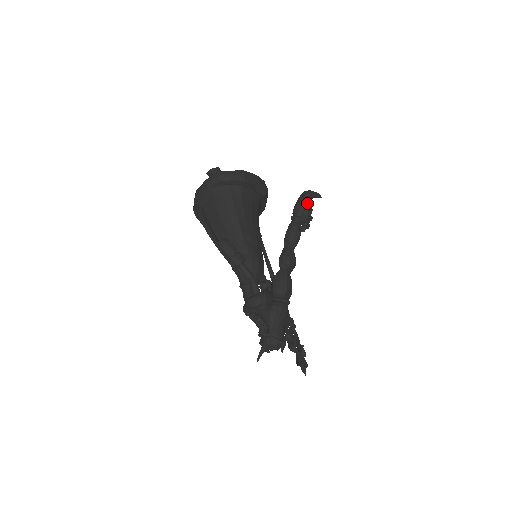
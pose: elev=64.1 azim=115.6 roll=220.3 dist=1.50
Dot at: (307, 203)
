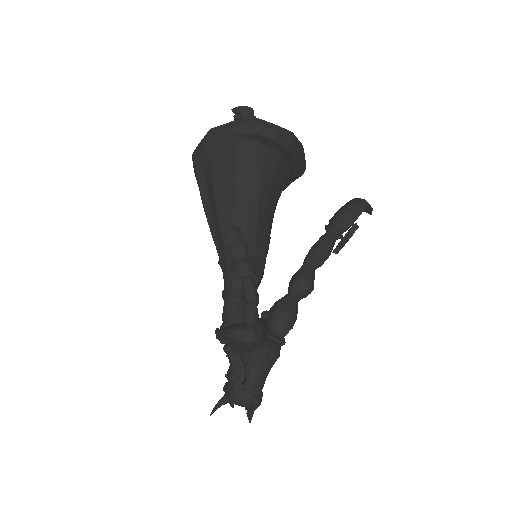
Dot at: (357, 217)
